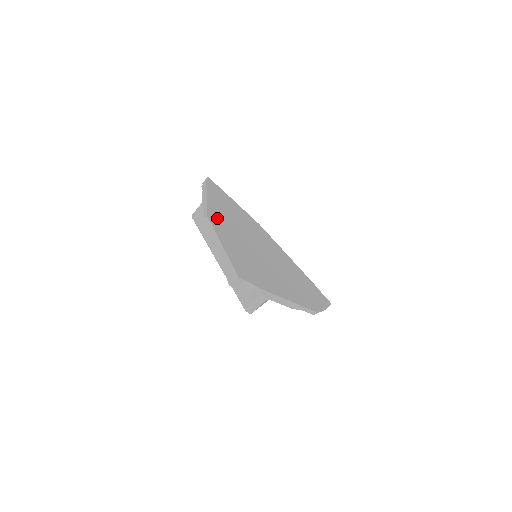
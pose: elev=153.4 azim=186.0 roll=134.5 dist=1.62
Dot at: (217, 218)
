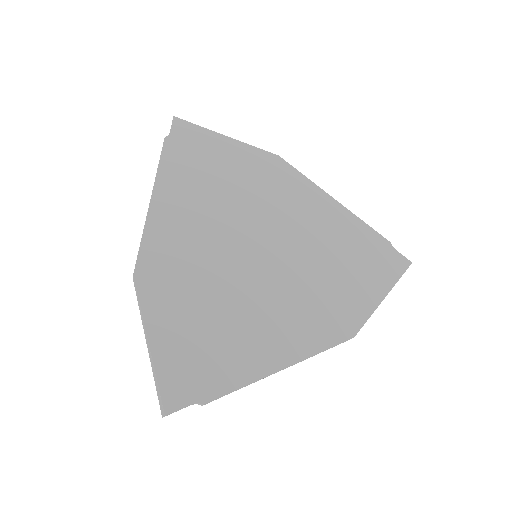
Dot at: (159, 256)
